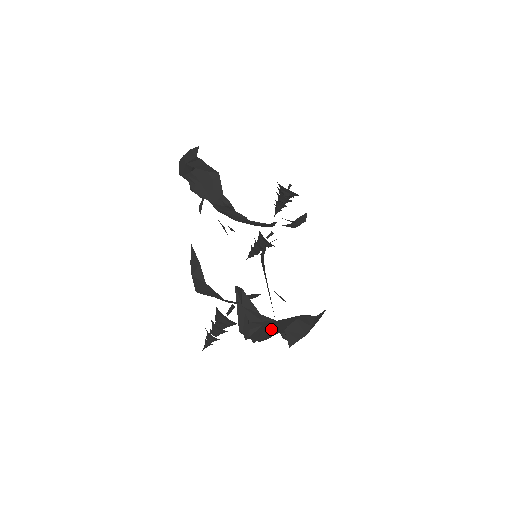
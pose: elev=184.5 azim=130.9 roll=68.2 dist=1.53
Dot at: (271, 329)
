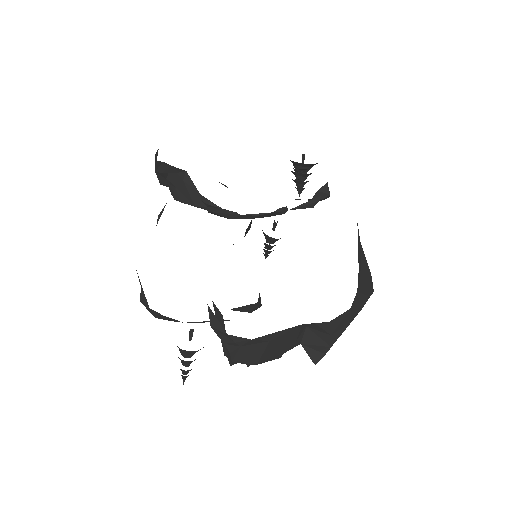
Dot at: (260, 348)
